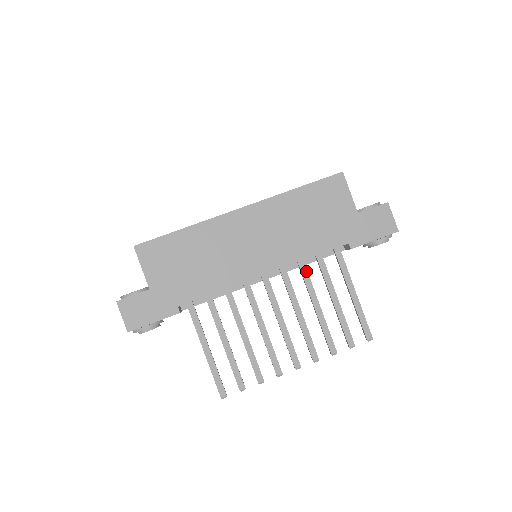
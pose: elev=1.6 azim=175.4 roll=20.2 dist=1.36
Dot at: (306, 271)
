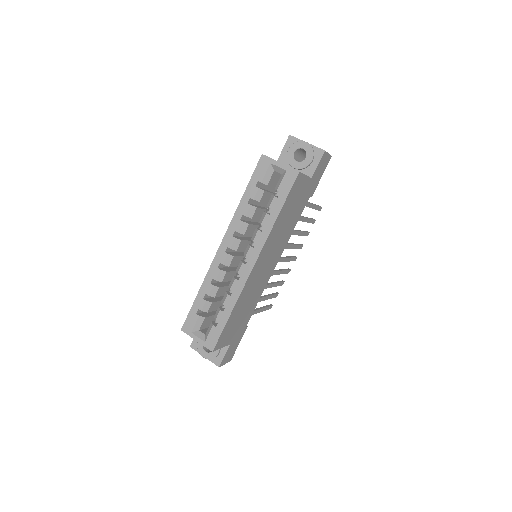
Dot at: occluded
